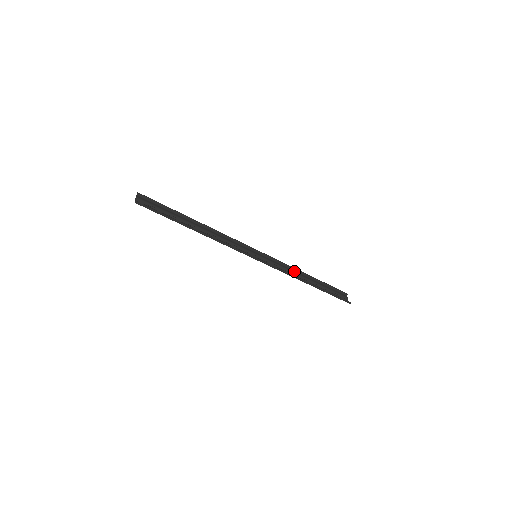
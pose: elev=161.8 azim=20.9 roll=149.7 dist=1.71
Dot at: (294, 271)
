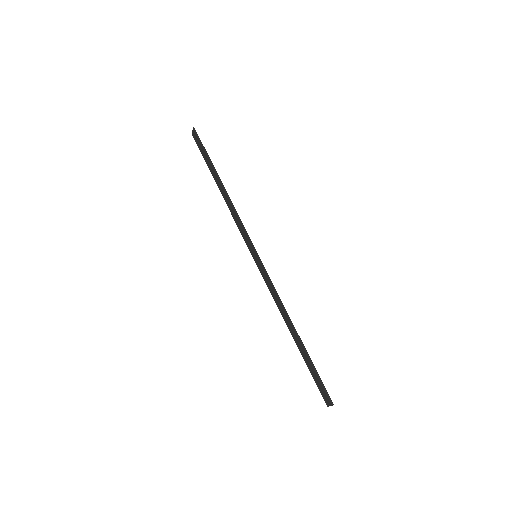
Dot at: occluded
